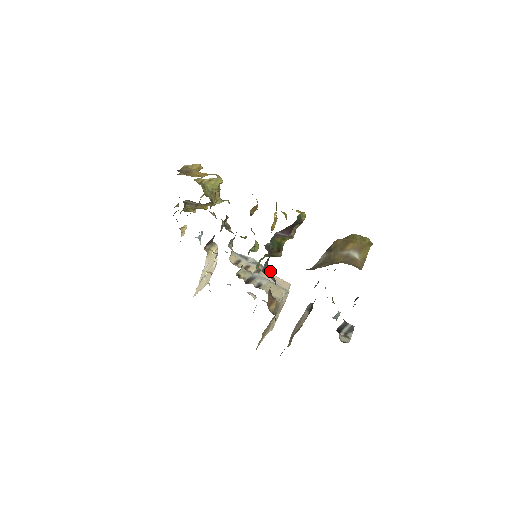
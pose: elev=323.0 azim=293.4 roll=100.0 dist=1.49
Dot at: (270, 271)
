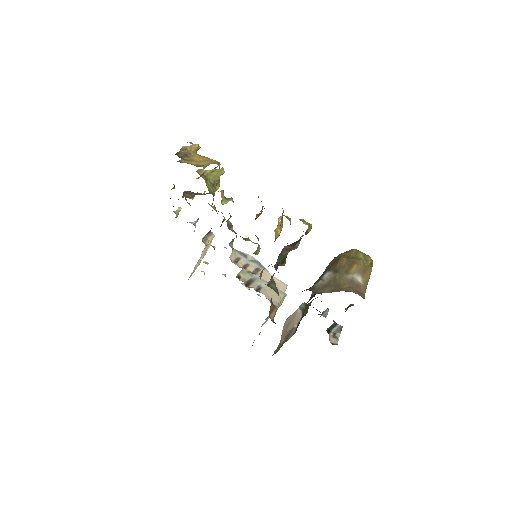
Dot at: (274, 283)
